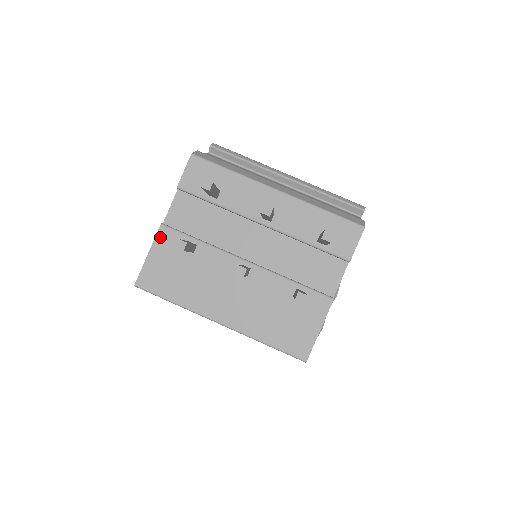
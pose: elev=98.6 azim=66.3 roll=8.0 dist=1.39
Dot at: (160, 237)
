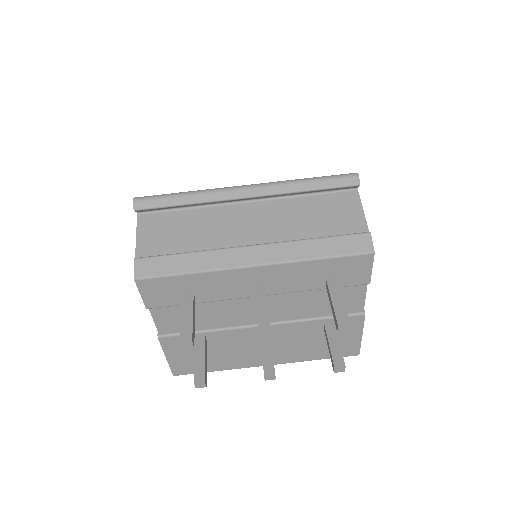
Dot at: (166, 345)
